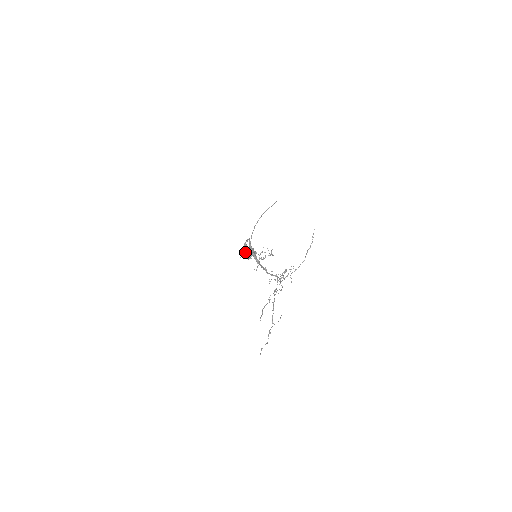
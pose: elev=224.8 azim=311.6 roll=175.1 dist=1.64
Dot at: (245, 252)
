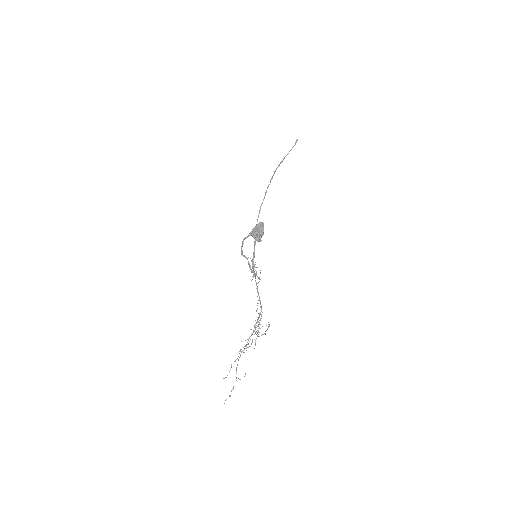
Dot at: (253, 234)
